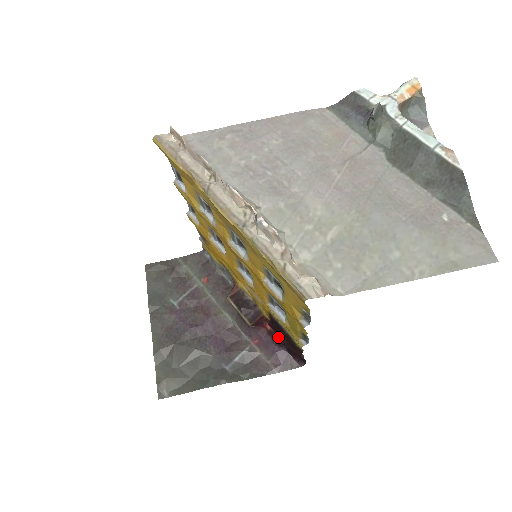
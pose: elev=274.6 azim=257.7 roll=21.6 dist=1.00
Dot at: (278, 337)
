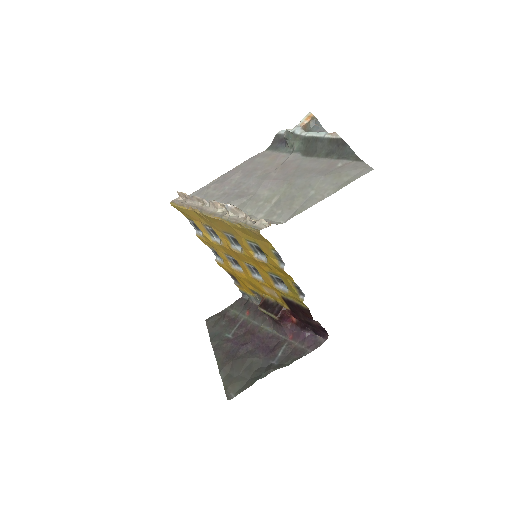
Dot at: (302, 323)
